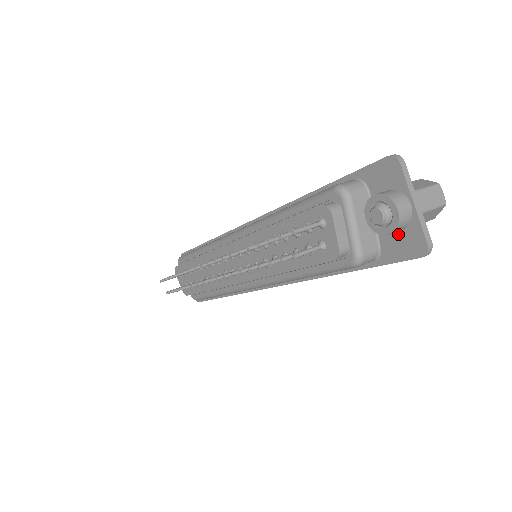
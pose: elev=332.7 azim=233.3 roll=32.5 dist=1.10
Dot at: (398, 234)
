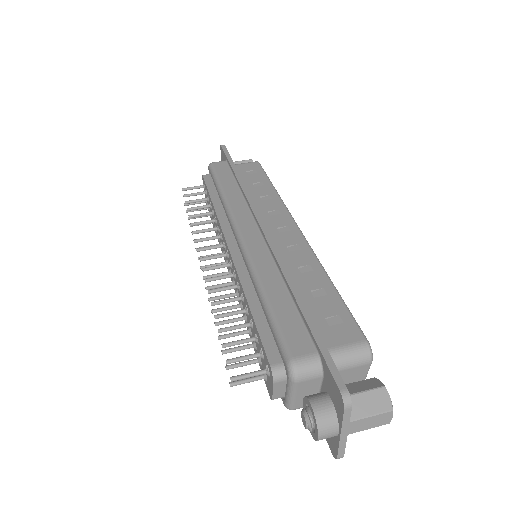
Dot at: occluded
